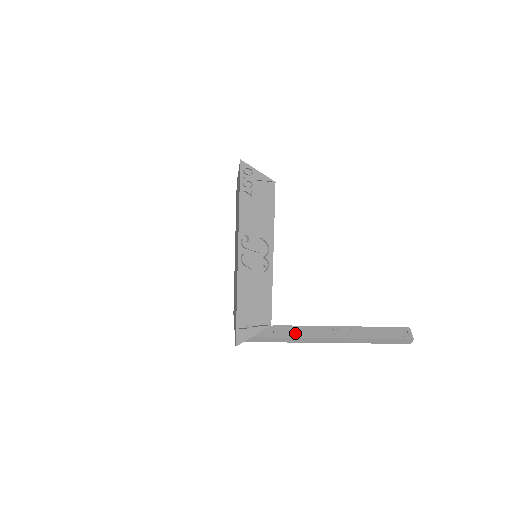
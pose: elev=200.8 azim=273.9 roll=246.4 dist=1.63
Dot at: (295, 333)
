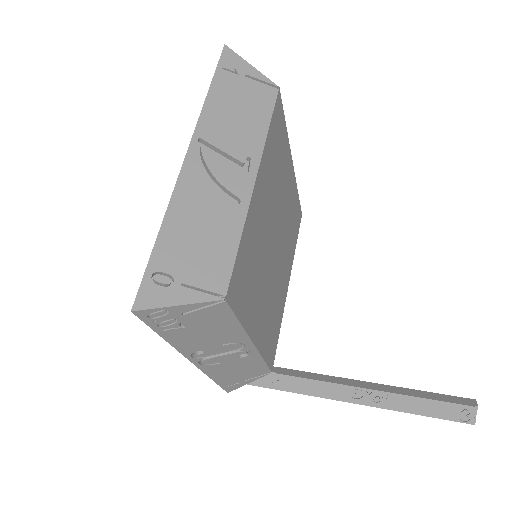
Dot at: (302, 388)
